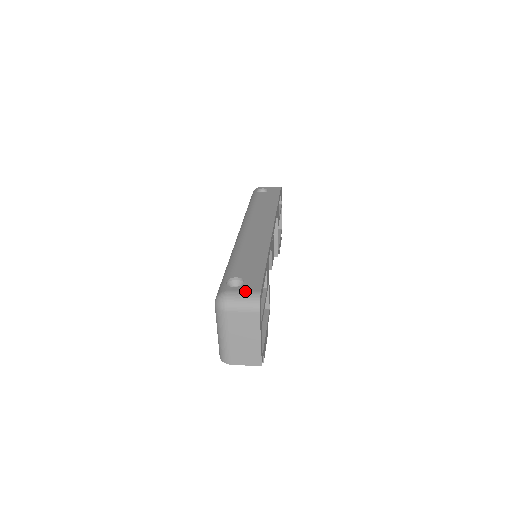
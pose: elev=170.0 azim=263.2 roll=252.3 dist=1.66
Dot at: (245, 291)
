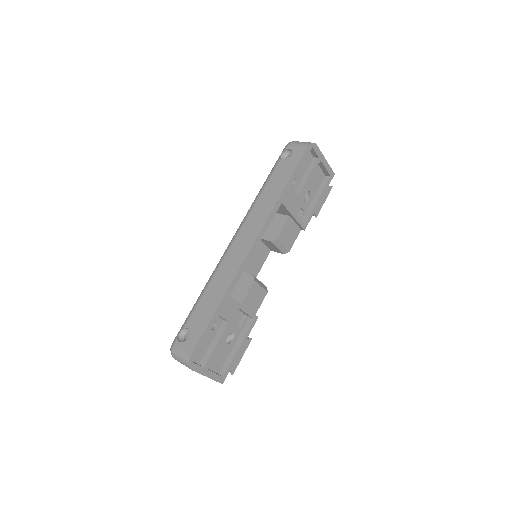
Dot at: (182, 351)
